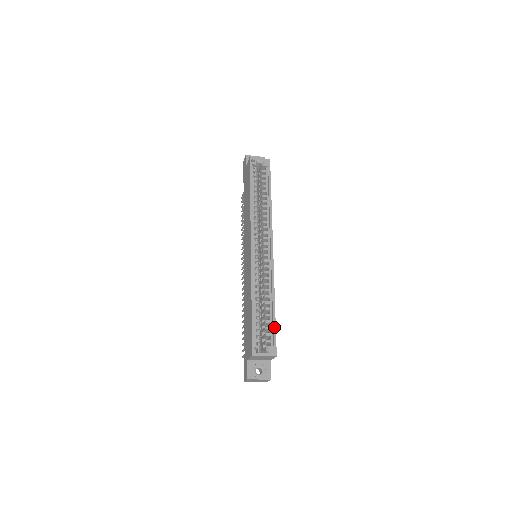
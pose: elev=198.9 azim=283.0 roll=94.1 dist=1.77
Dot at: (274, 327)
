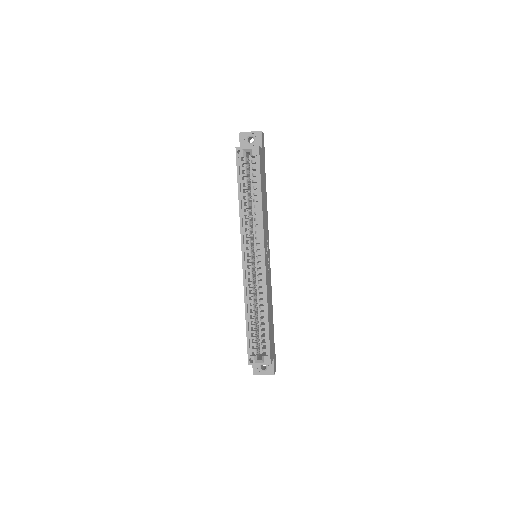
Dot at: (268, 338)
